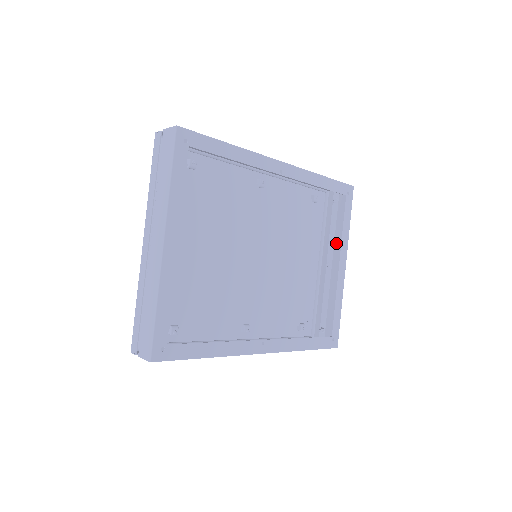
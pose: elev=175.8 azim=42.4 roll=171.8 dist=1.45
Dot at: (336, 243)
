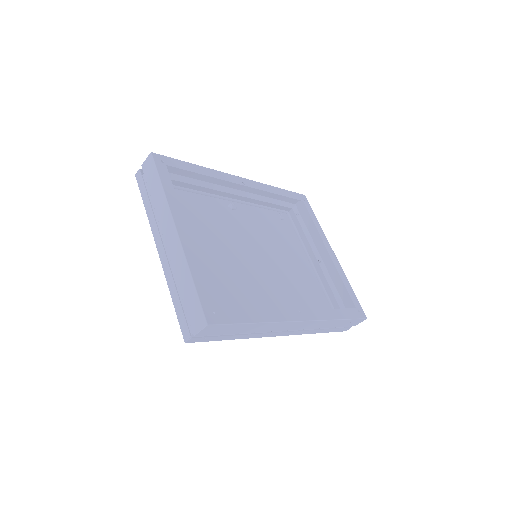
Dot at: (316, 242)
